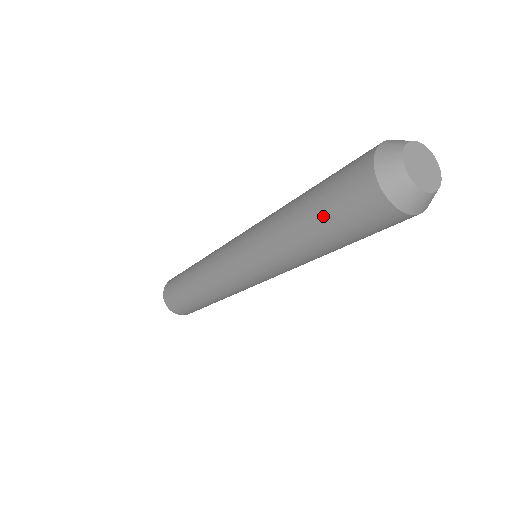
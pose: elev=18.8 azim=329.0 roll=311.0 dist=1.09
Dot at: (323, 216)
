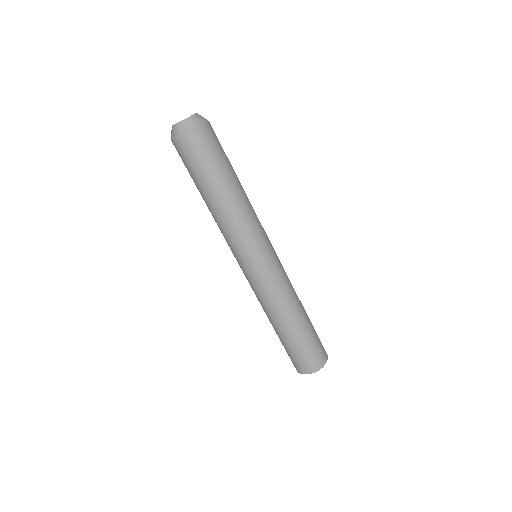
Dot at: (196, 179)
